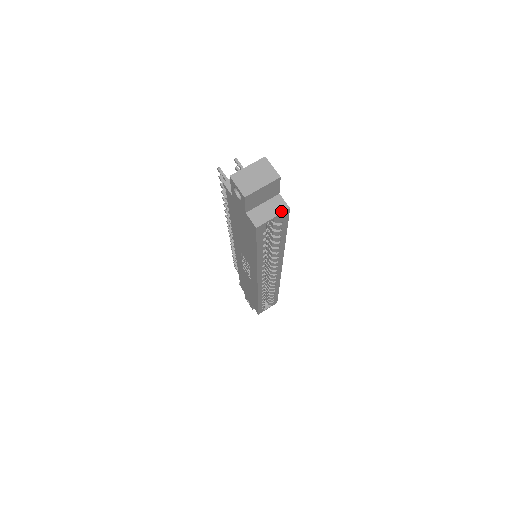
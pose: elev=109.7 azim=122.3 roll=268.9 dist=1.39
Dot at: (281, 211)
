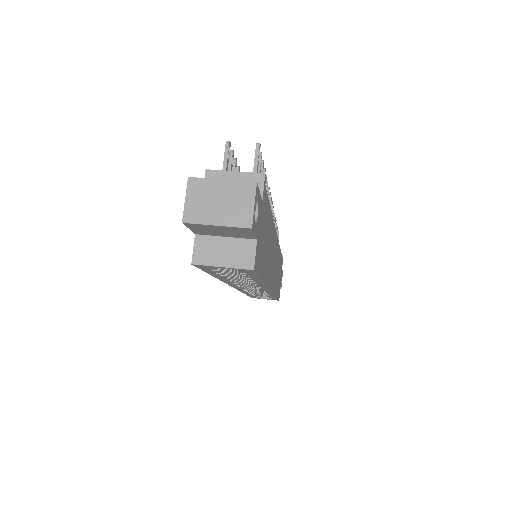
Dot at: (239, 265)
